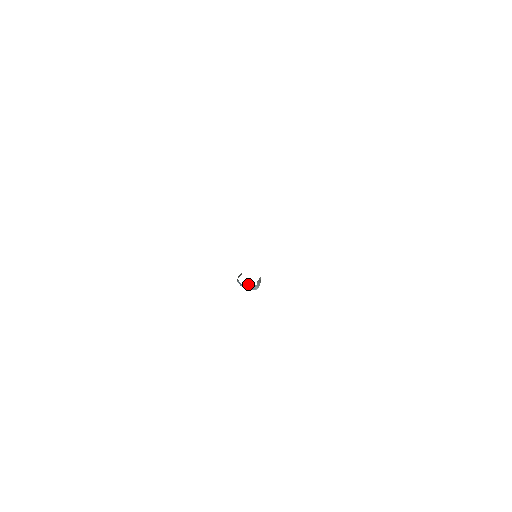
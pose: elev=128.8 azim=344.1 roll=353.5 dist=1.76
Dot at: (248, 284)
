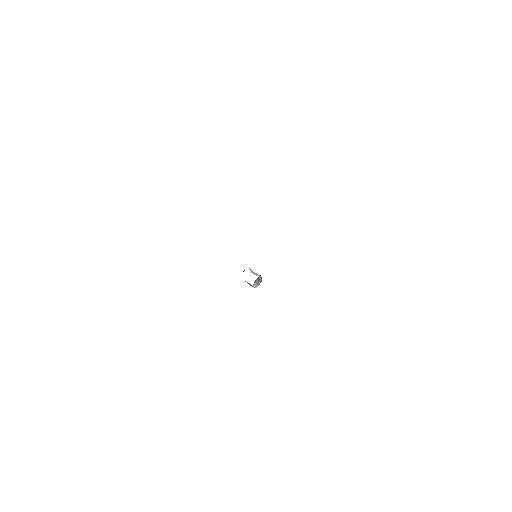
Dot at: (247, 282)
